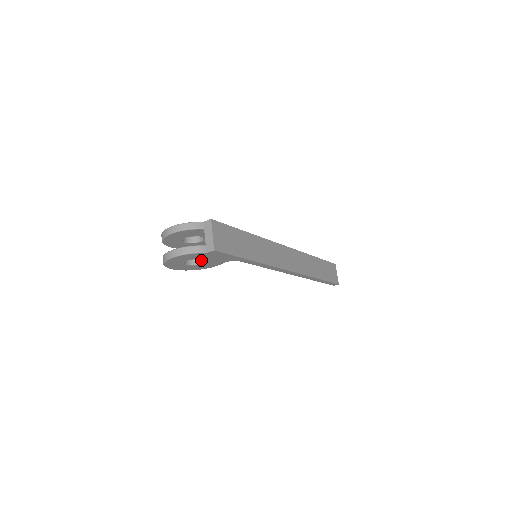
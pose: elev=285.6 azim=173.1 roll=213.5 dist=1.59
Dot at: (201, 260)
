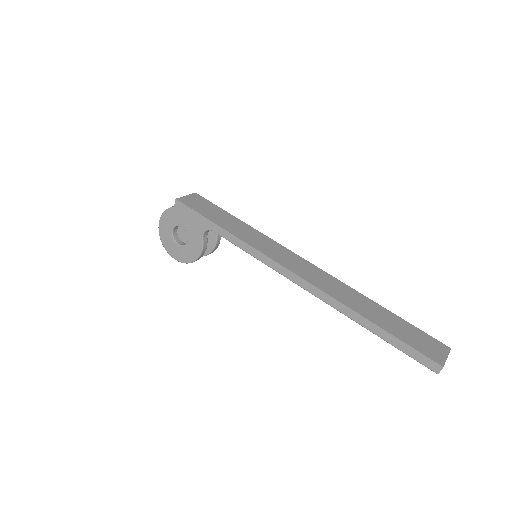
Dot at: (189, 240)
